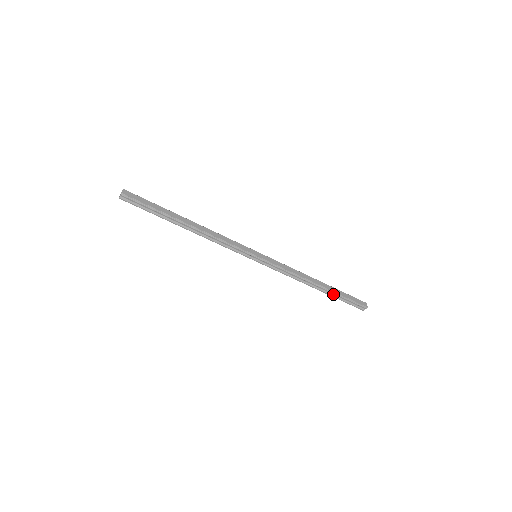
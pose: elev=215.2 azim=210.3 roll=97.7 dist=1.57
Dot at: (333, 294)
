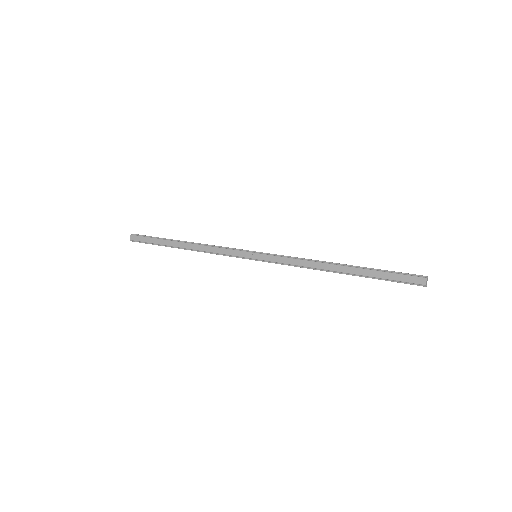
Dot at: (367, 275)
